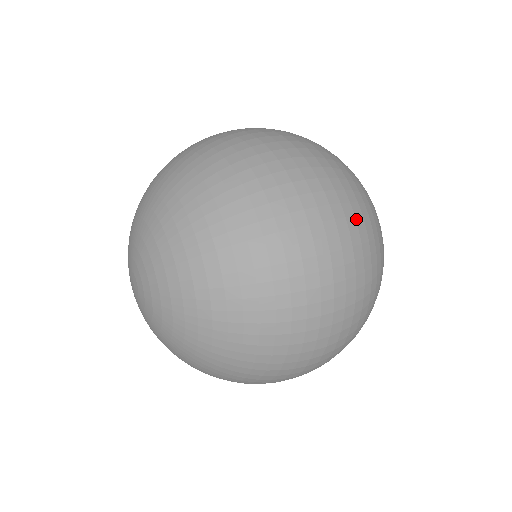
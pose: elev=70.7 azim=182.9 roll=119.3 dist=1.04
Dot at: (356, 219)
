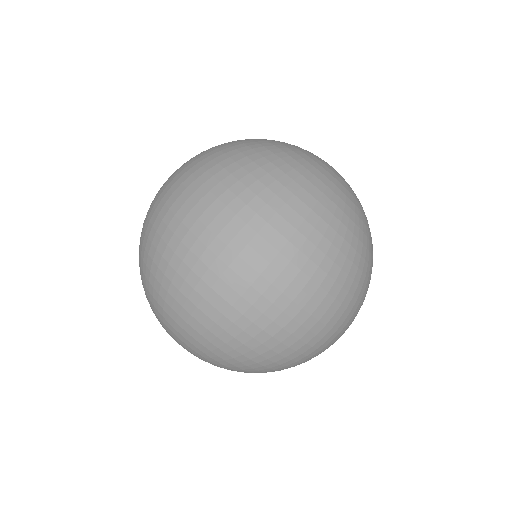
Dot at: (321, 268)
